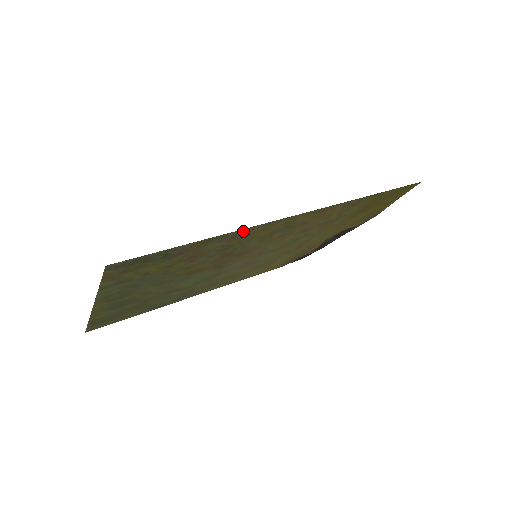
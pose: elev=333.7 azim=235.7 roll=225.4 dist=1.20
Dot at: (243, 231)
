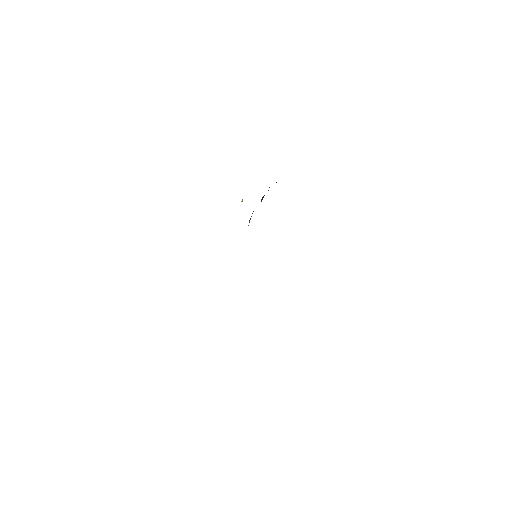
Dot at: occluded
